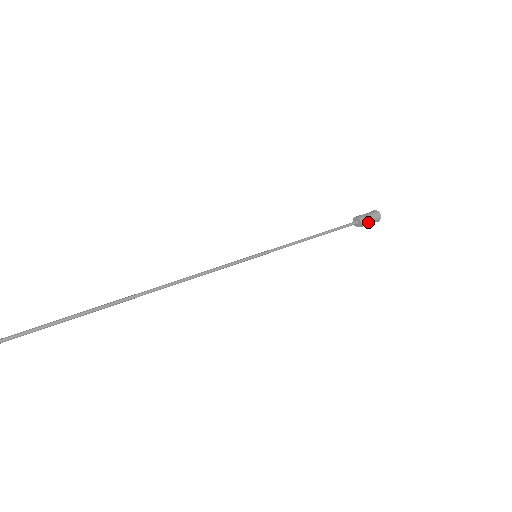
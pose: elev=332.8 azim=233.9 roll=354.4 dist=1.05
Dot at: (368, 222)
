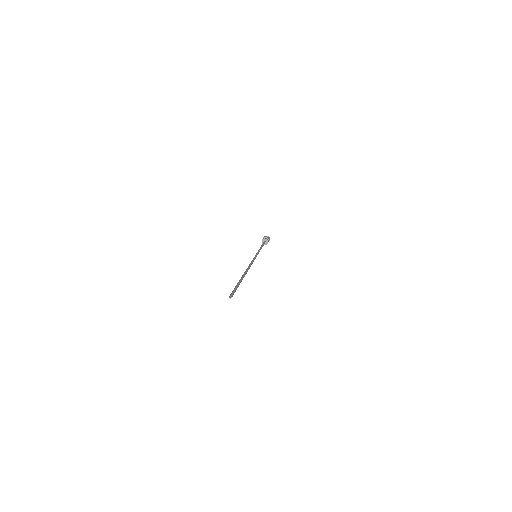
Dot at: occluded
